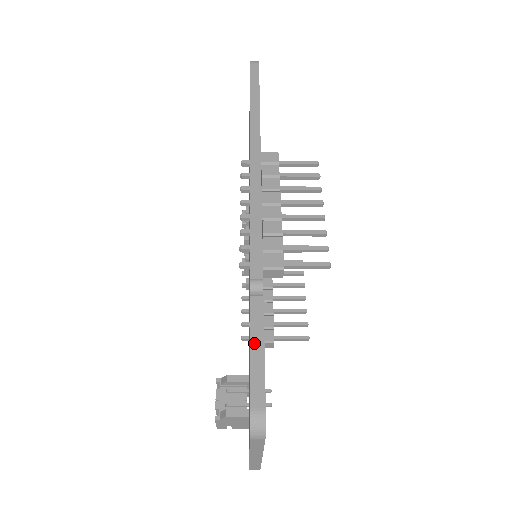
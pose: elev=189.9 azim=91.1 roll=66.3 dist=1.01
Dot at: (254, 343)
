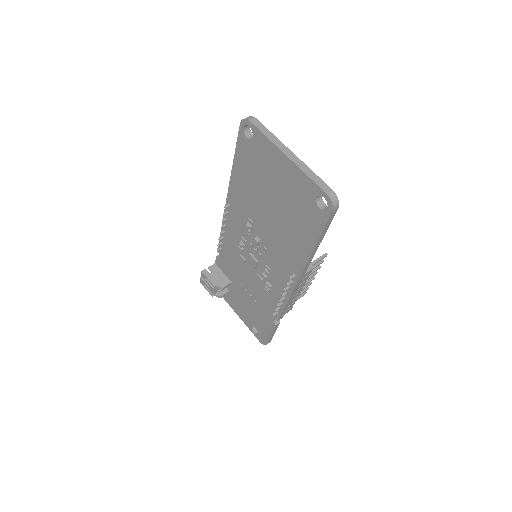
Dot at: occluded
